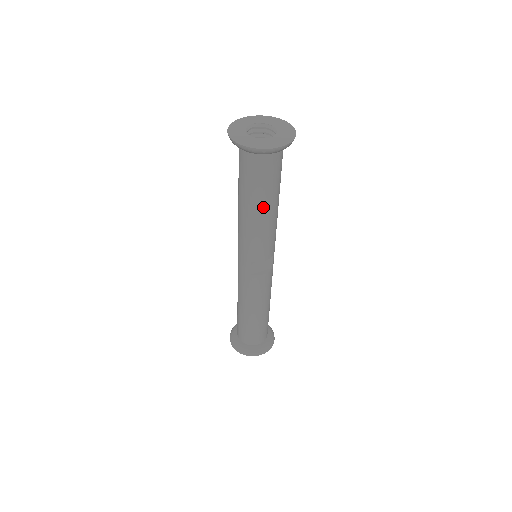
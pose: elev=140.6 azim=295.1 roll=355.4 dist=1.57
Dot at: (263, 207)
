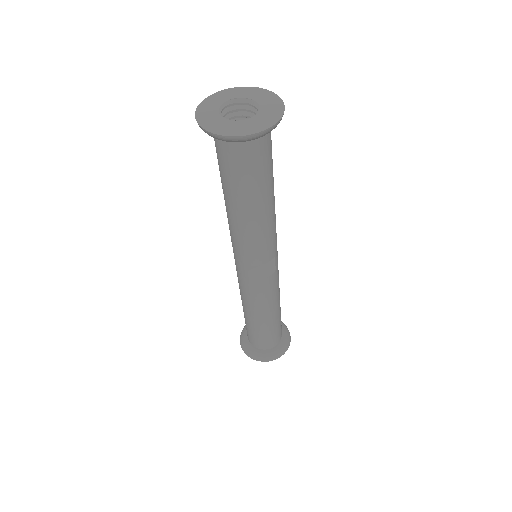
Dot at: (251, 205)
